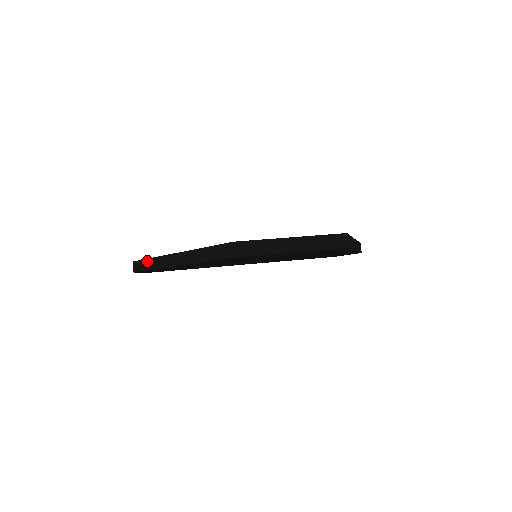
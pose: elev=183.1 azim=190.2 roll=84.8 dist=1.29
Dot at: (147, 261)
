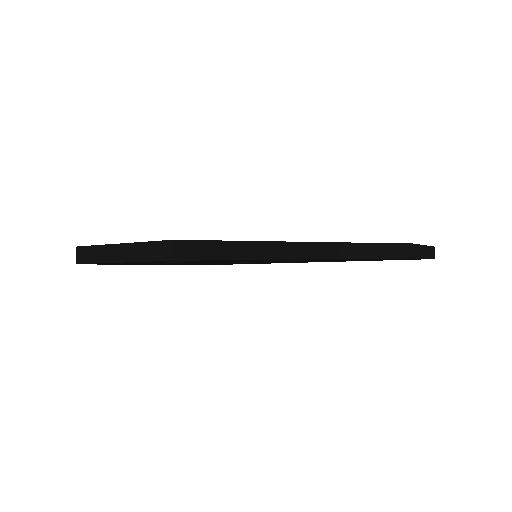
Dot at: occluded
